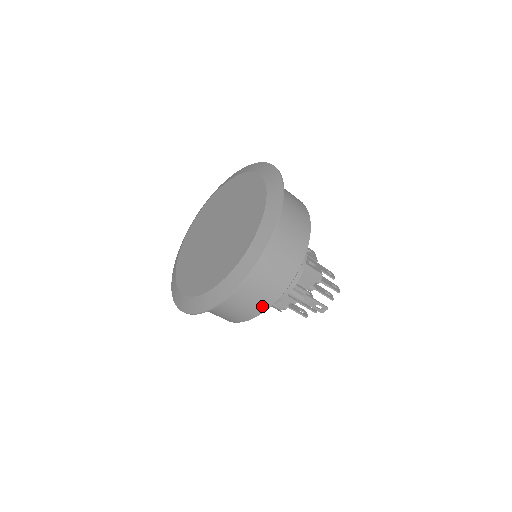
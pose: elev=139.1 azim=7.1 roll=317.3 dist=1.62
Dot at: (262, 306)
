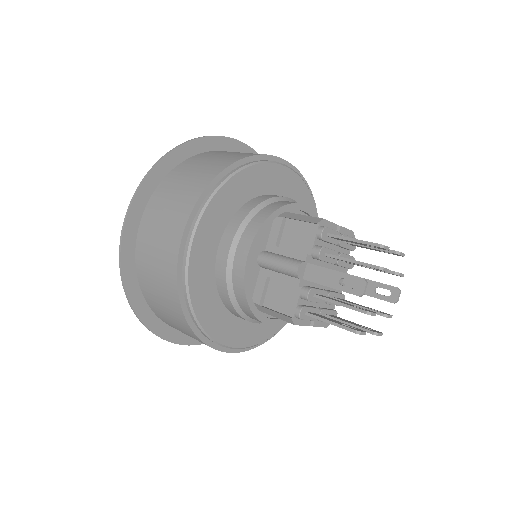
Dot at: (175, 237)
